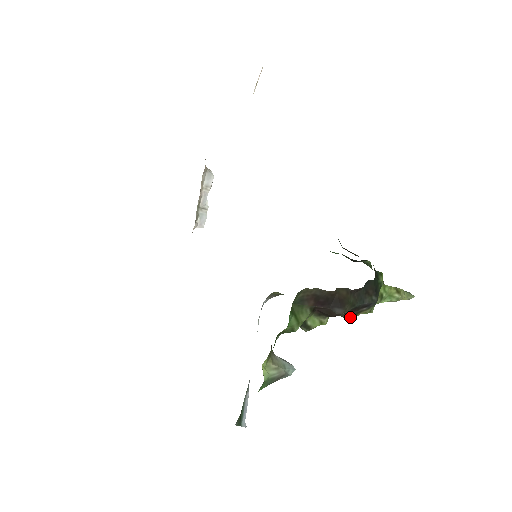
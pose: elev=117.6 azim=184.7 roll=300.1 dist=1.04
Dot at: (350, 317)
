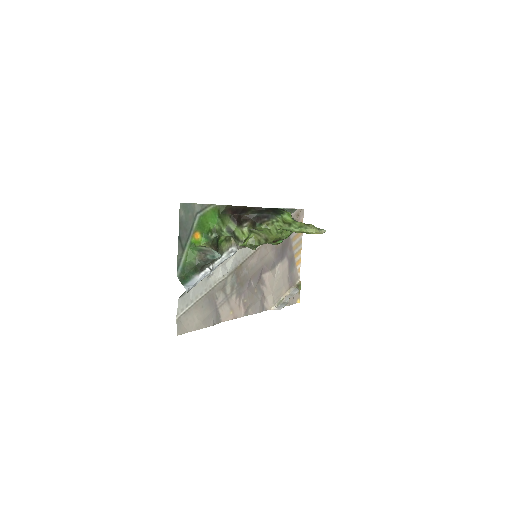
Dot at: (257, 225)
